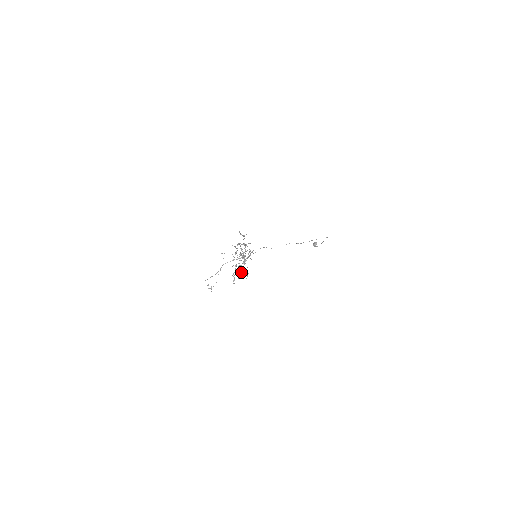
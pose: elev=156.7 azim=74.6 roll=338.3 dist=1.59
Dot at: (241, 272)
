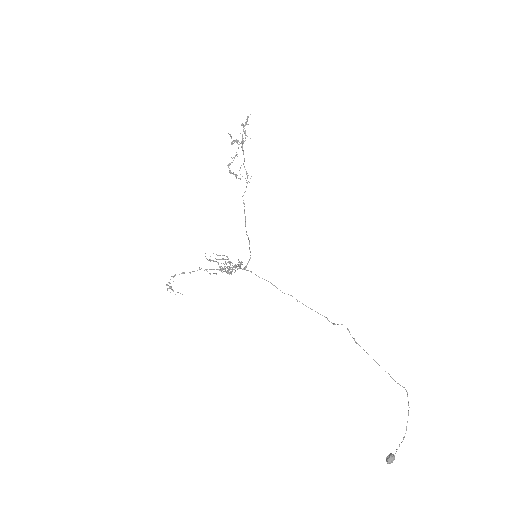
Dot at: occluded
